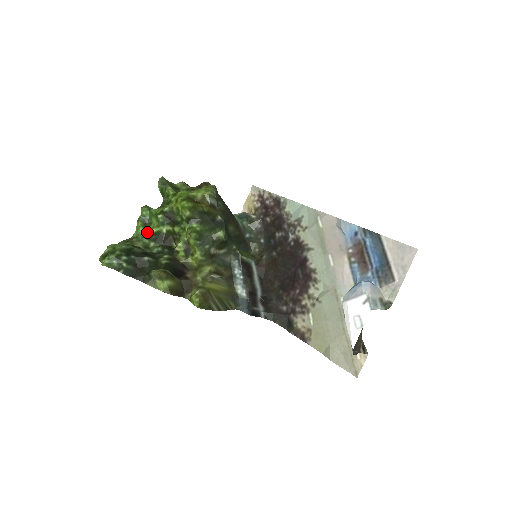
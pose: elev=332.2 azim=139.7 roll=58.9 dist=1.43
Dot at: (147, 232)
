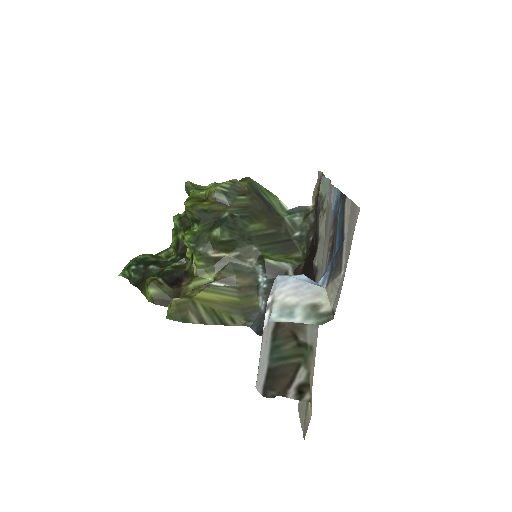
Dot at: (175, 241)
